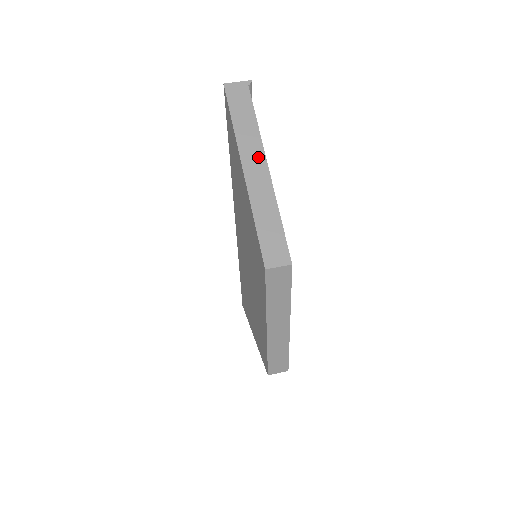
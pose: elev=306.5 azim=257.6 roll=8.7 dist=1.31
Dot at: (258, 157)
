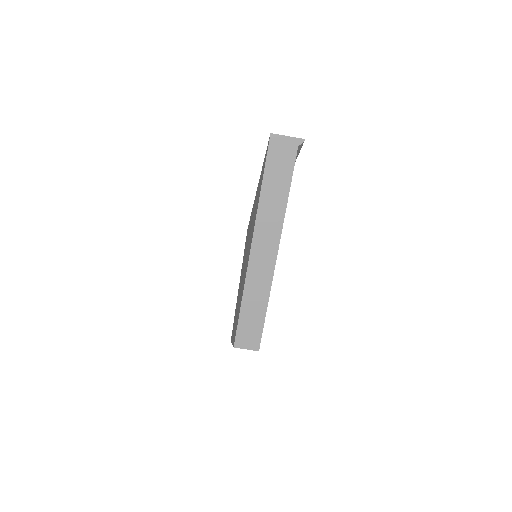
Dot at: (272, 240)
